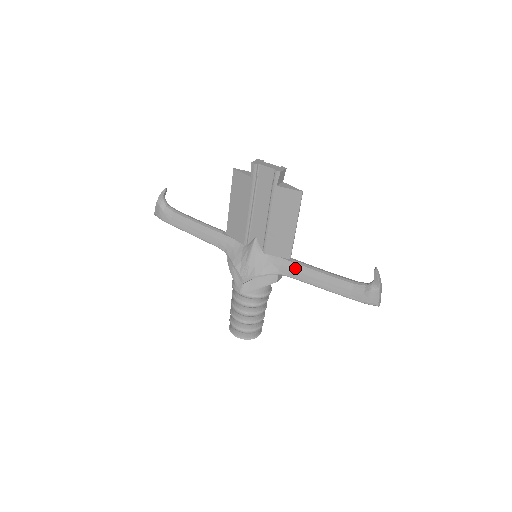
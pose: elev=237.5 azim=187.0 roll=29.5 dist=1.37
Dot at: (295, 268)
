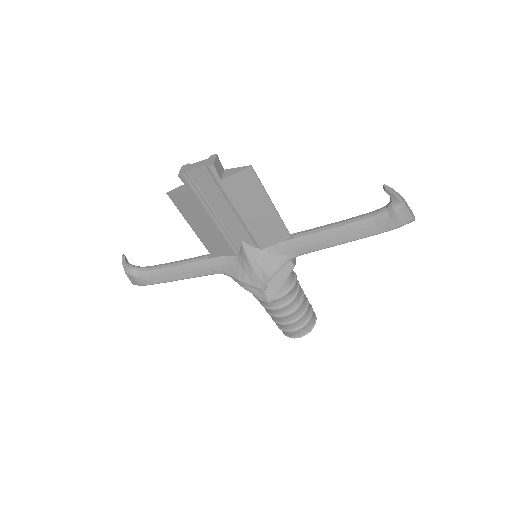
Dot at: (302, 242)
